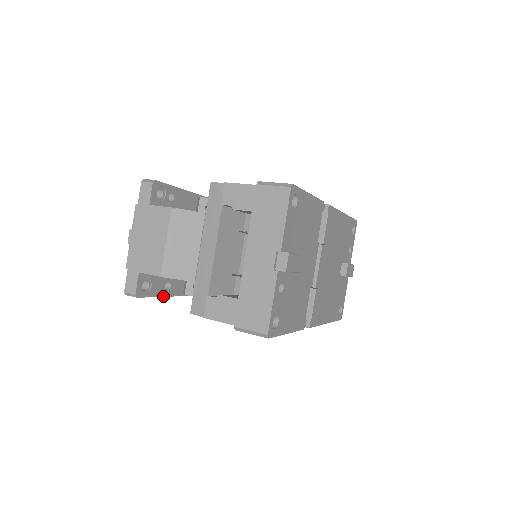
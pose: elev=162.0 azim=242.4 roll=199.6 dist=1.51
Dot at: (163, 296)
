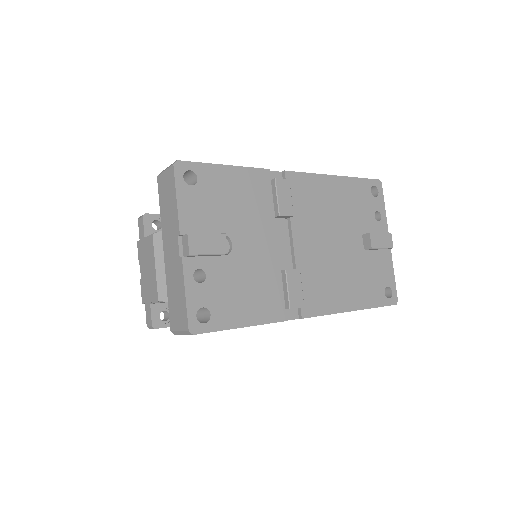
Dot at: occluded
